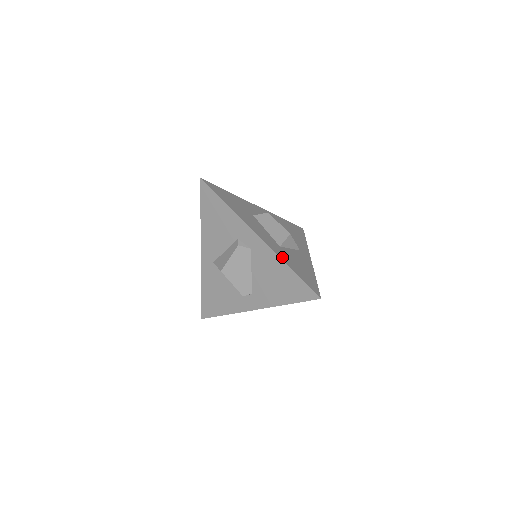
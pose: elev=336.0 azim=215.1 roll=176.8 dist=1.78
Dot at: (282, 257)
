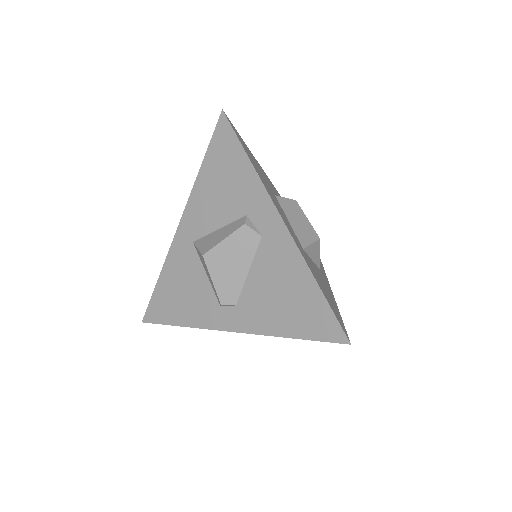
Dot at: (307, 262)
